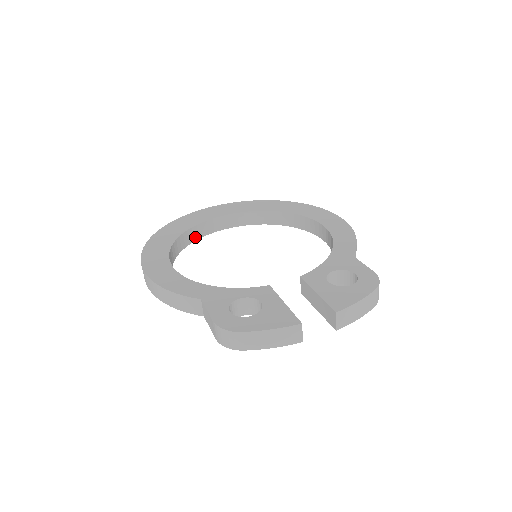
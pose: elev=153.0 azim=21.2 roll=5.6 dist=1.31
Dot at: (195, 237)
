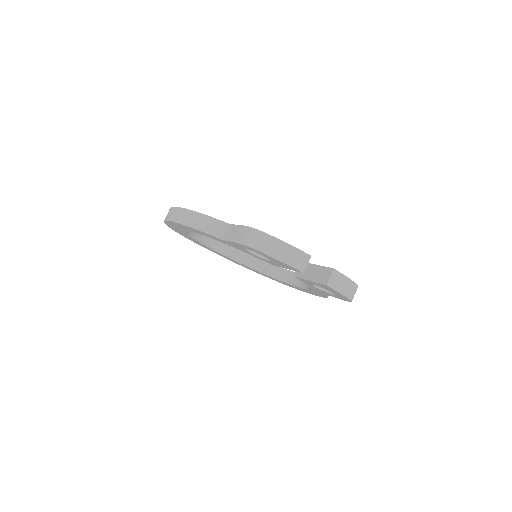
Dot at: (201, 239)
